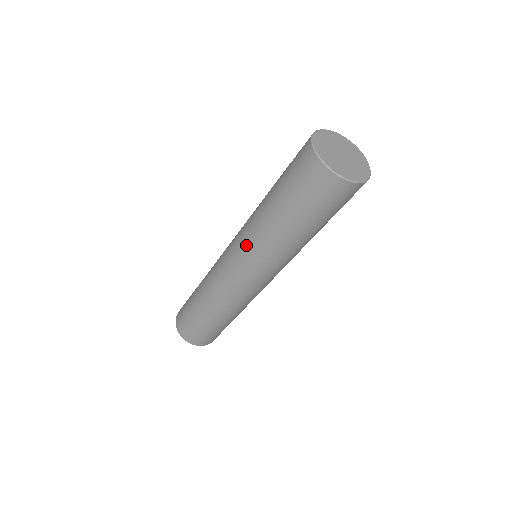
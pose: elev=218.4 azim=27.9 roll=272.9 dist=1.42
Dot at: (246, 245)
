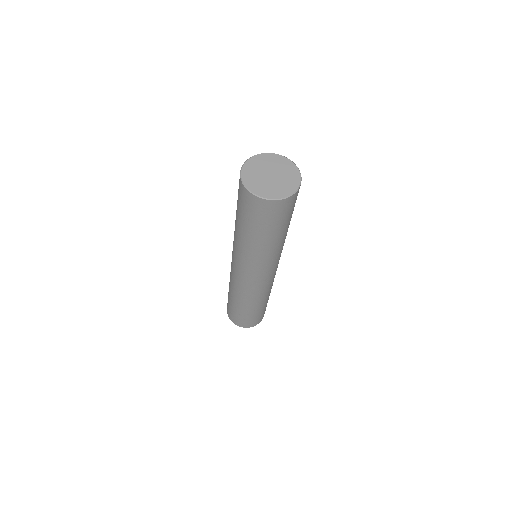
Dot at: (250, 264)
